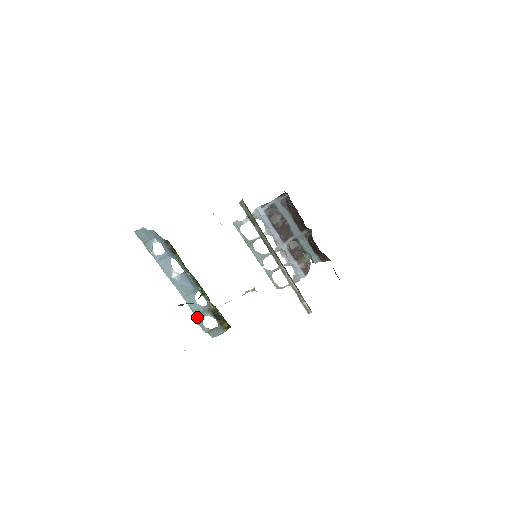
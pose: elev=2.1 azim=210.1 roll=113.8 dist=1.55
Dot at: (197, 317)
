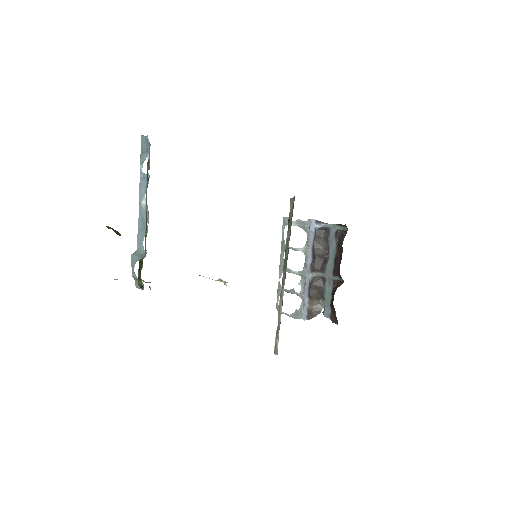
Dot at: (134, 256)
